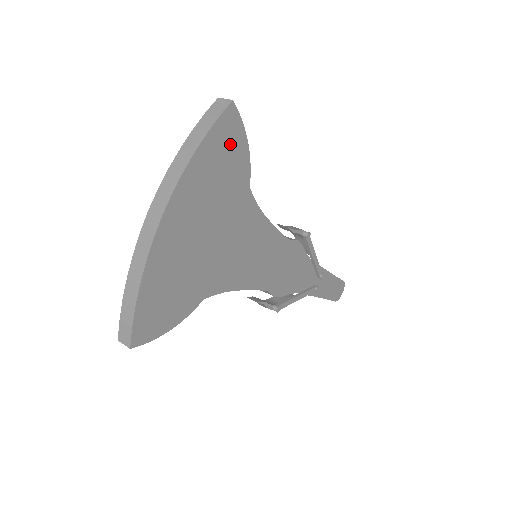
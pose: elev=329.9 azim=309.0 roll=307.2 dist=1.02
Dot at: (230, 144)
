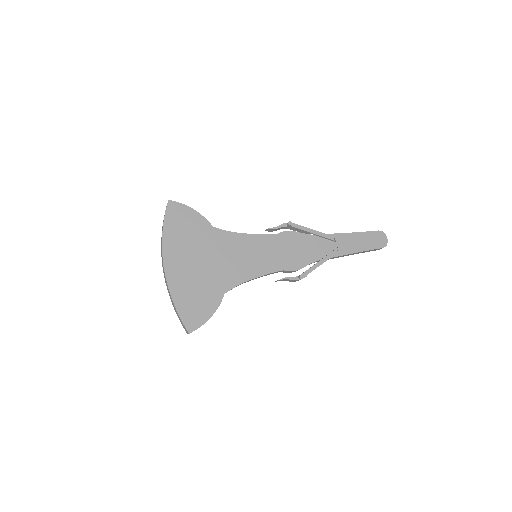
Dot at: (182, 217)
